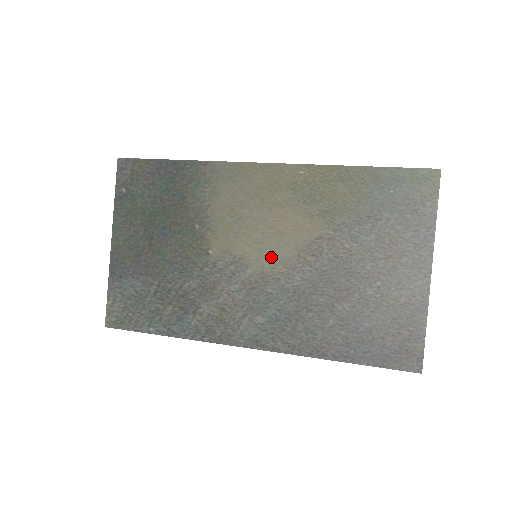
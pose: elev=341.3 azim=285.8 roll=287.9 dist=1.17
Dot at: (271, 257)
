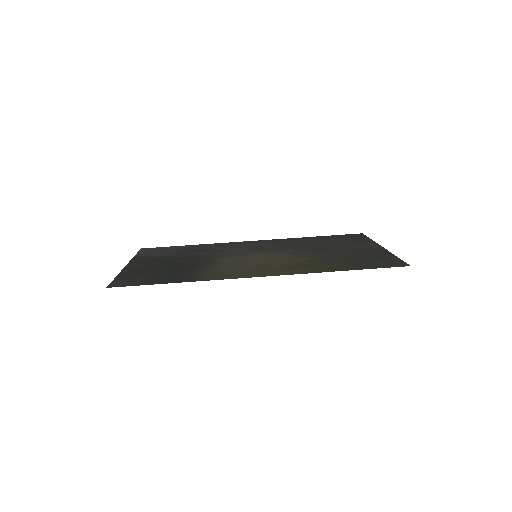
Dot at: (268, 255)
